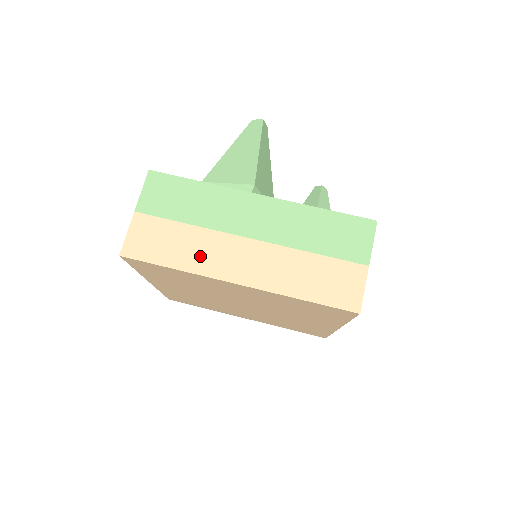
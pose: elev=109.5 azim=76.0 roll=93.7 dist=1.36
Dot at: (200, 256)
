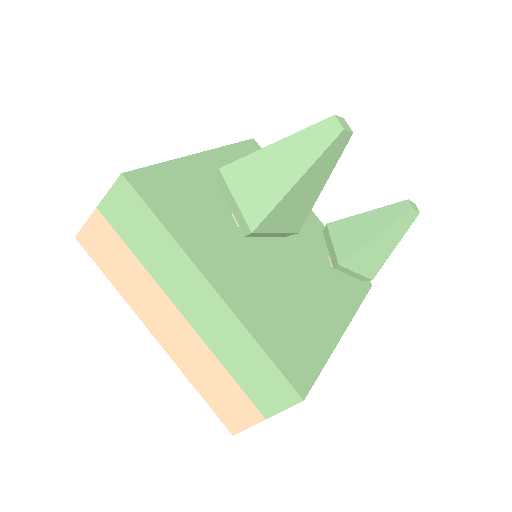
Dot at: (135, 291)
